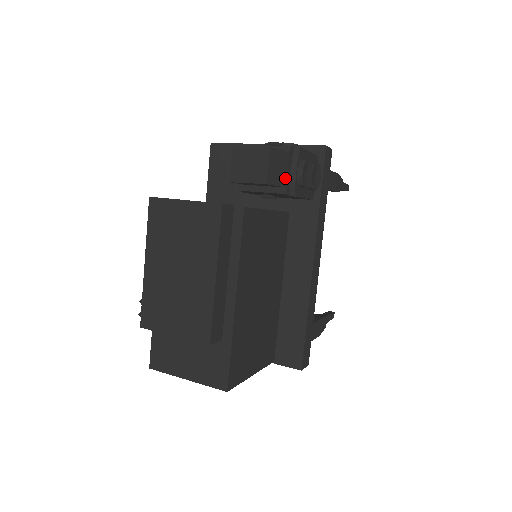
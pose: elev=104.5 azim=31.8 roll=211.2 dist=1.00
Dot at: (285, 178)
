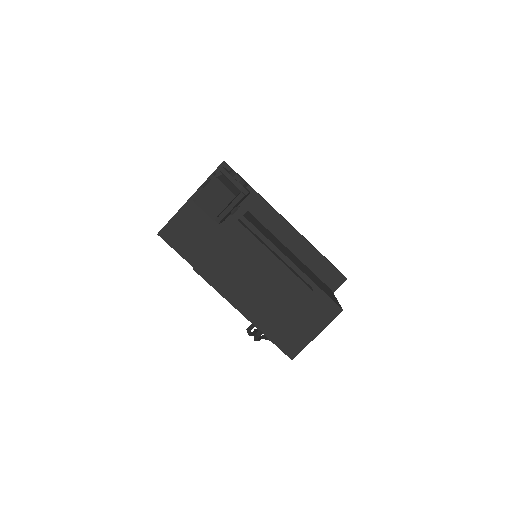
Dot at: (236, 188)
